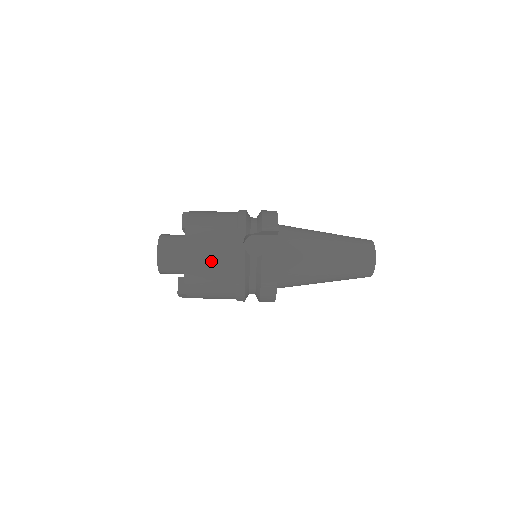
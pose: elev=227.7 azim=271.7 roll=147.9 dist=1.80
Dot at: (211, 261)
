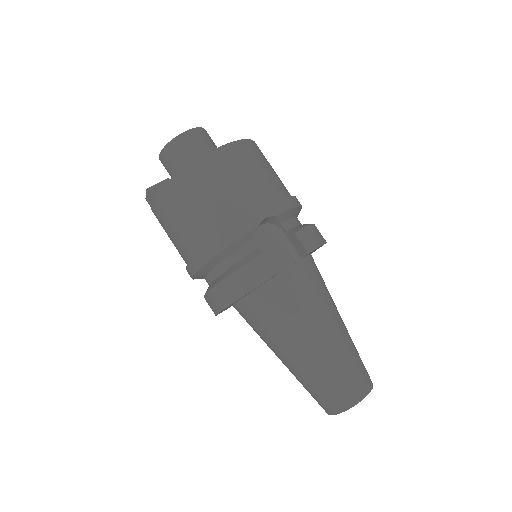
Dot at: (215, 195)
